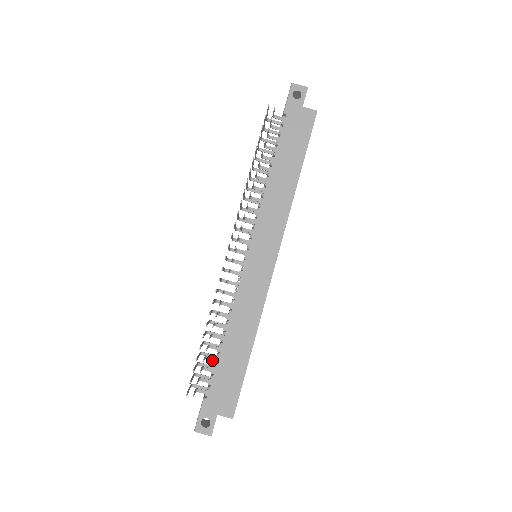
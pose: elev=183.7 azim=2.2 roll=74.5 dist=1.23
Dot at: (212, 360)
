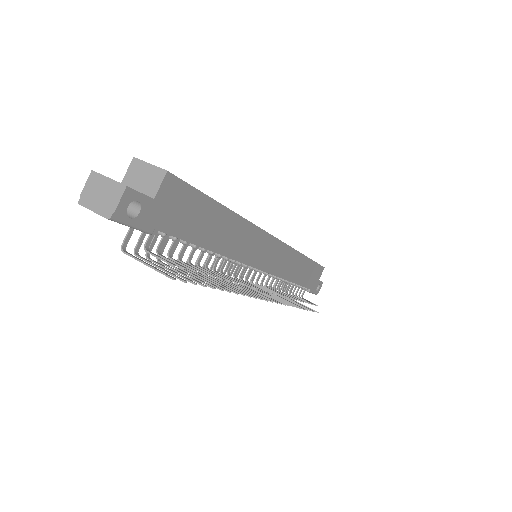
Dot at: occluded
